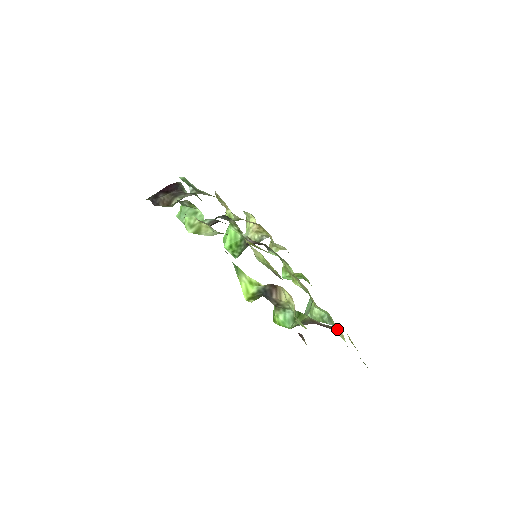
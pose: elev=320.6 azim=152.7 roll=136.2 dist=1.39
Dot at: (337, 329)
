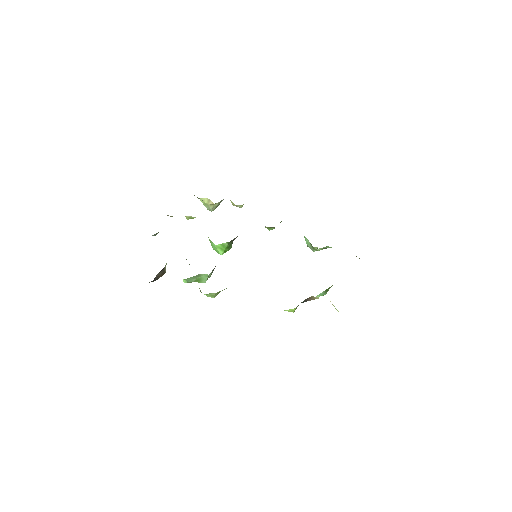
Dot at: occluded
